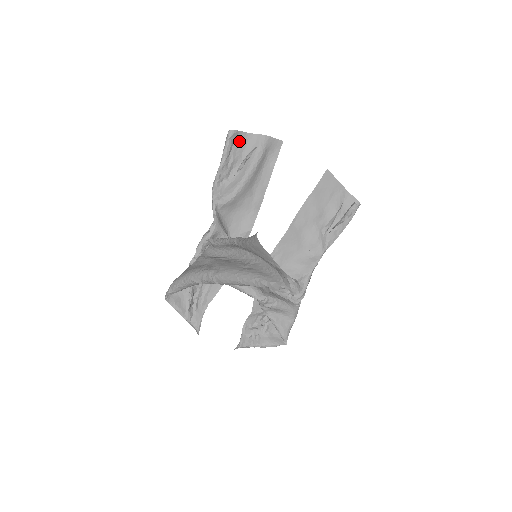
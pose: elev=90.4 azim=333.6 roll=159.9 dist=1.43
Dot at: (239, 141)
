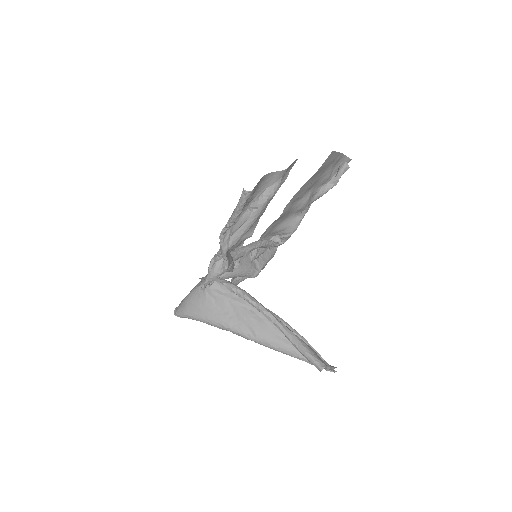
Dot at: occluded
